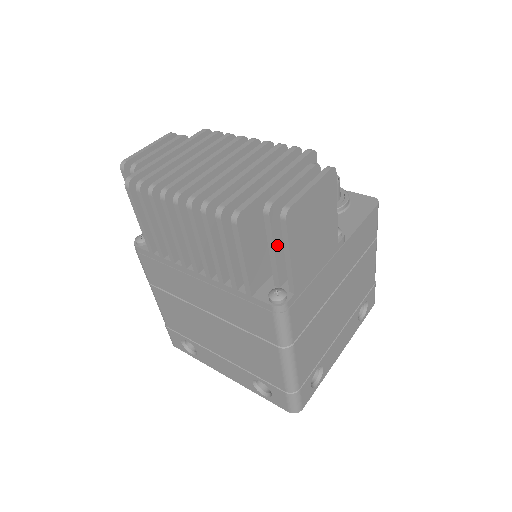
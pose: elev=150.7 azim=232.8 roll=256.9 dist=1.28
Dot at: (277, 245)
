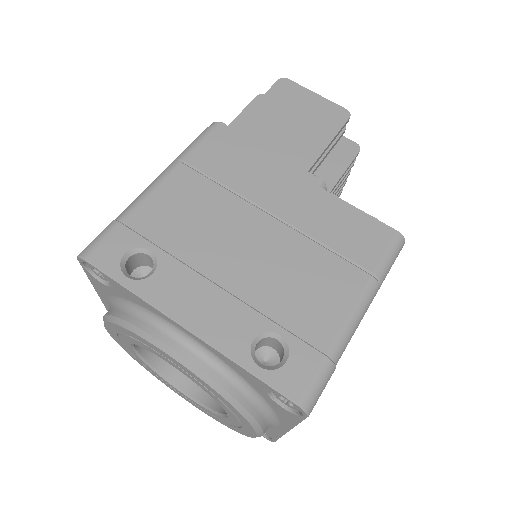
Dot at: occluded
